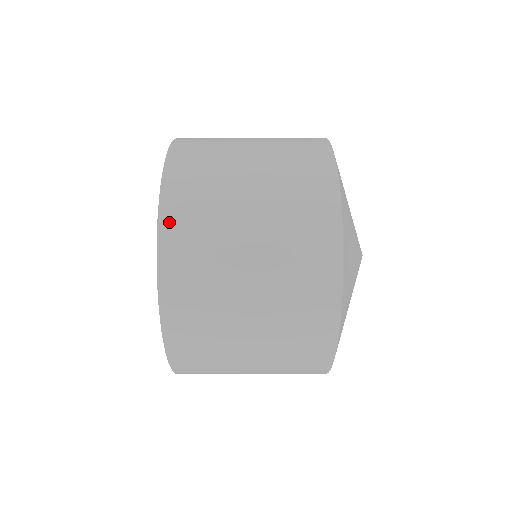
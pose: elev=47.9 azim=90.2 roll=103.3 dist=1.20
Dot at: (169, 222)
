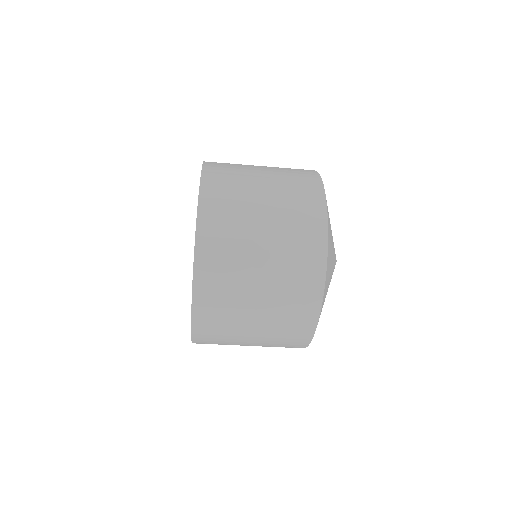
Dot at: (209, 169)
